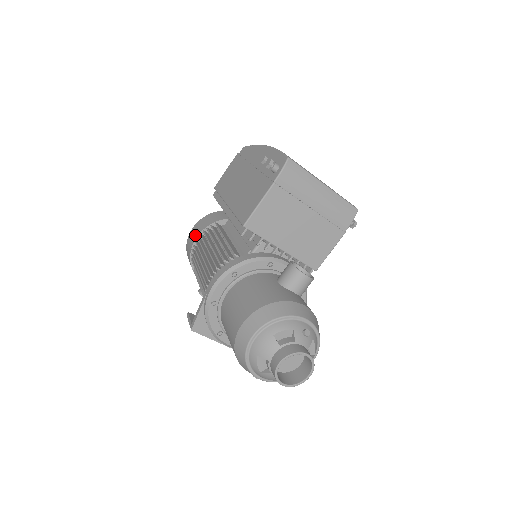
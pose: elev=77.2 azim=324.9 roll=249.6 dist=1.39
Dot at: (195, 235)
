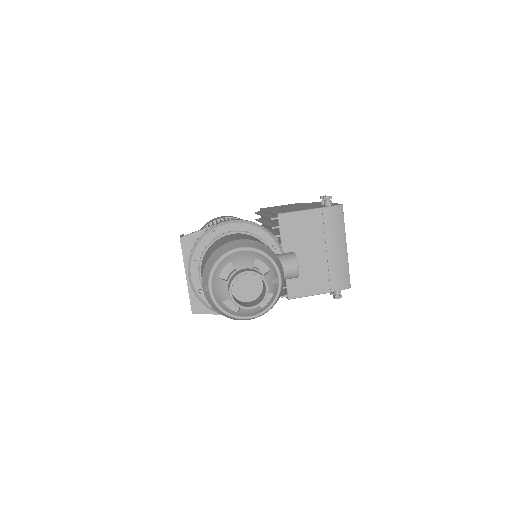
Dot at: (223, 217)
